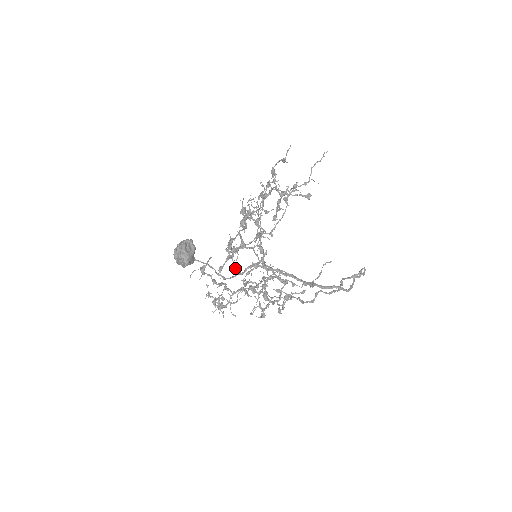
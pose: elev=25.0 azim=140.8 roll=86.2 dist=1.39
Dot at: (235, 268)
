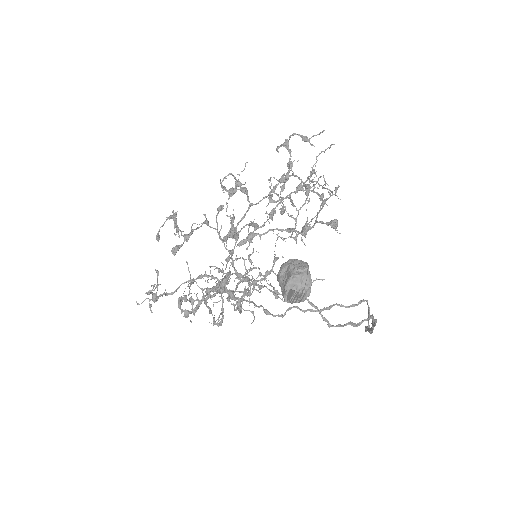
Dot at: occluded
